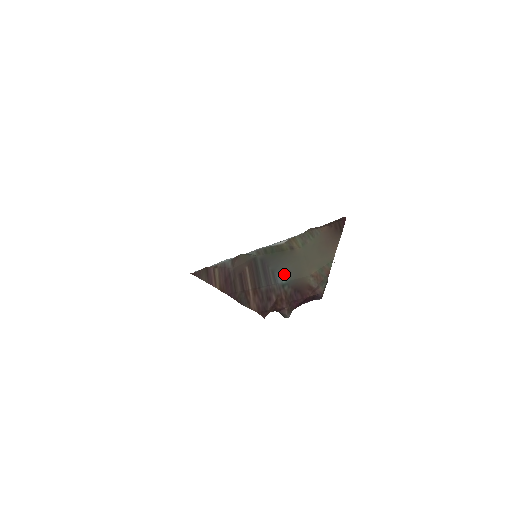
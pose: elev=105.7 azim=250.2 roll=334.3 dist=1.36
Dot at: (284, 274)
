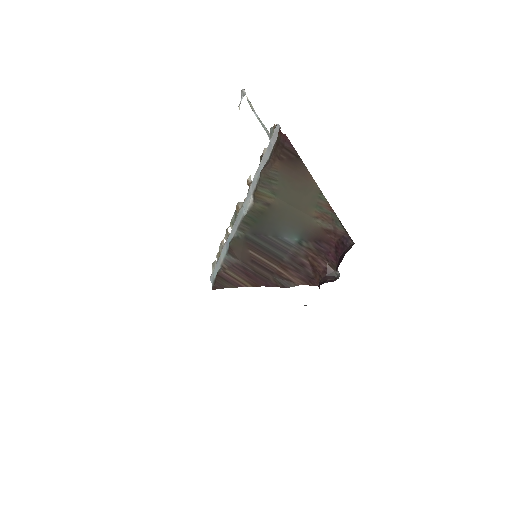
Dot at: (288, 233)
